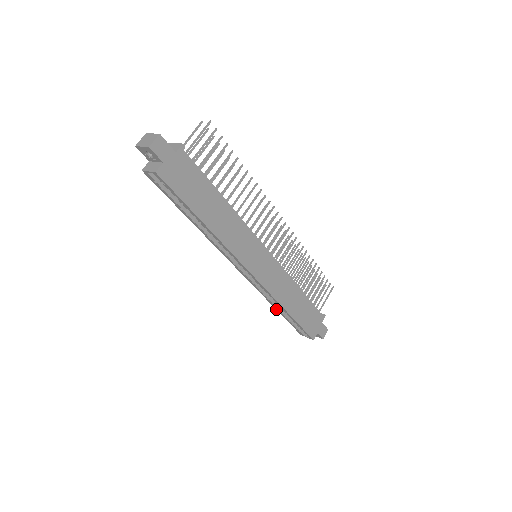
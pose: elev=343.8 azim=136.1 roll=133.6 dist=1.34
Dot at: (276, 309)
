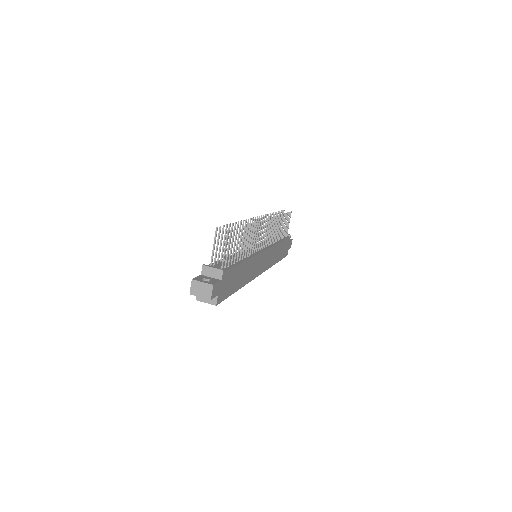
Dot at: occluded
